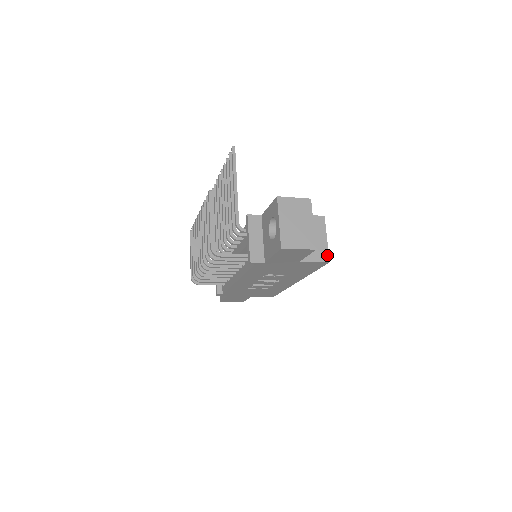
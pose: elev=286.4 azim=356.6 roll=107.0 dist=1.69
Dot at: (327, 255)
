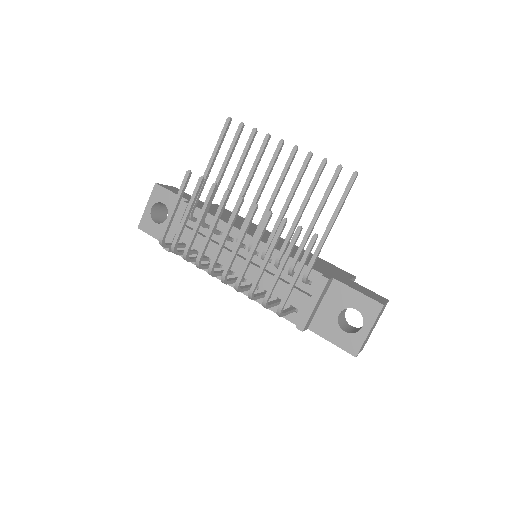
Dot at: occluded
